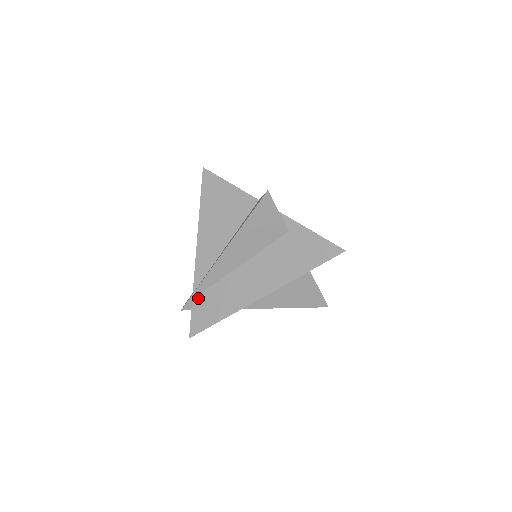
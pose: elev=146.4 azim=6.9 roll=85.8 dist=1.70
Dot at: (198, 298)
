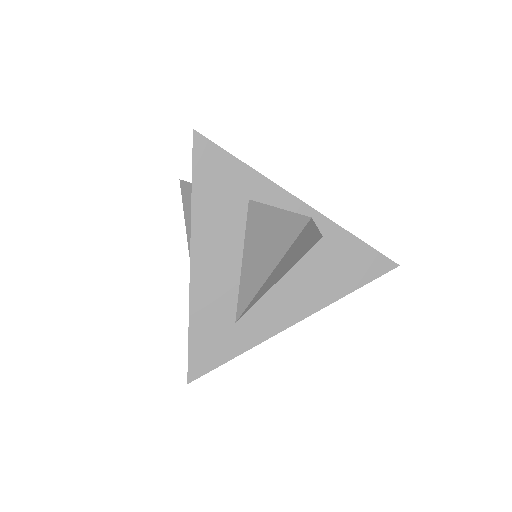
Dot at: occluded
